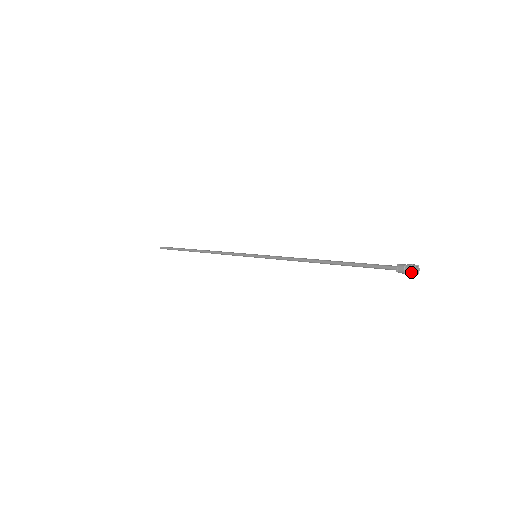
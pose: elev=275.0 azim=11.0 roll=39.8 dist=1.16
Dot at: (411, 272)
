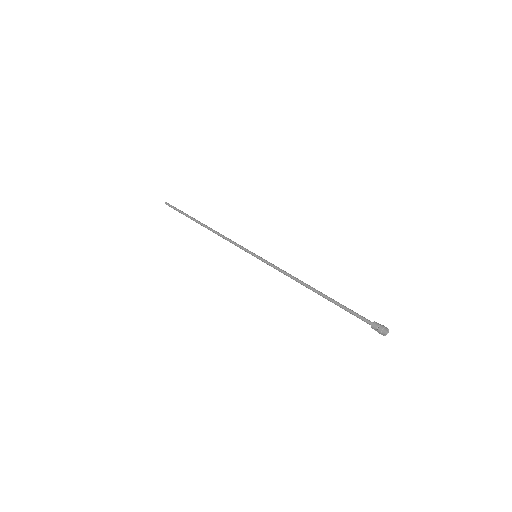
Dot at: (382, 331)
